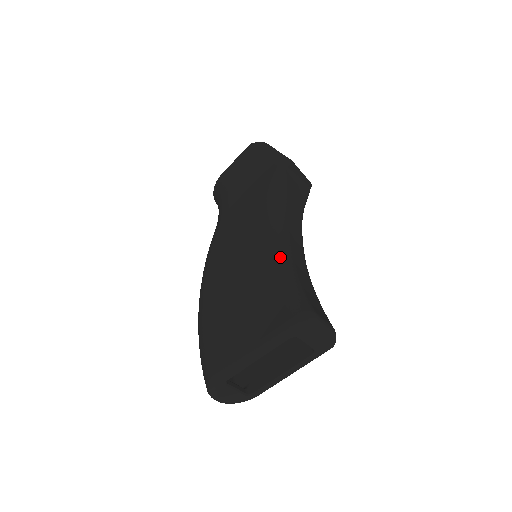
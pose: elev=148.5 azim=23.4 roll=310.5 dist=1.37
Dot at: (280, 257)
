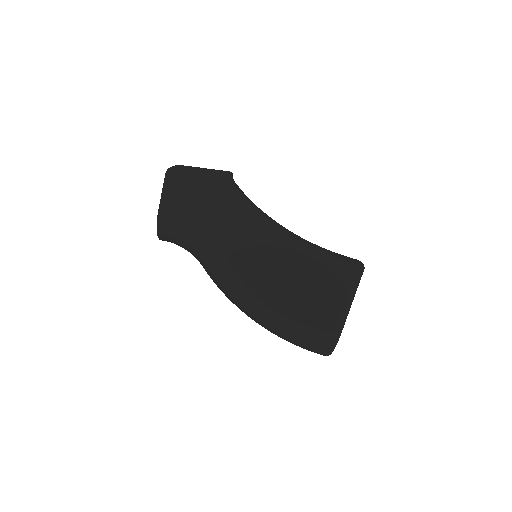
Dot at: (305, 243)
